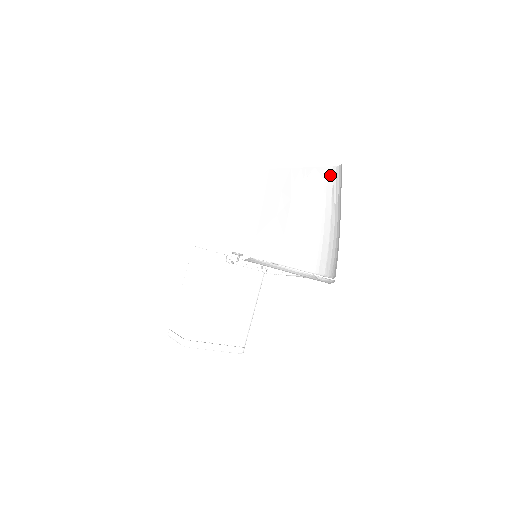
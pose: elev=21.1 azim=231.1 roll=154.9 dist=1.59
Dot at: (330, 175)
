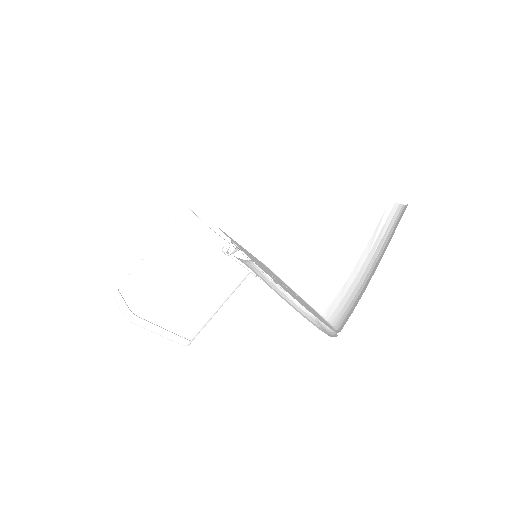
Dot at: (382, 207)
